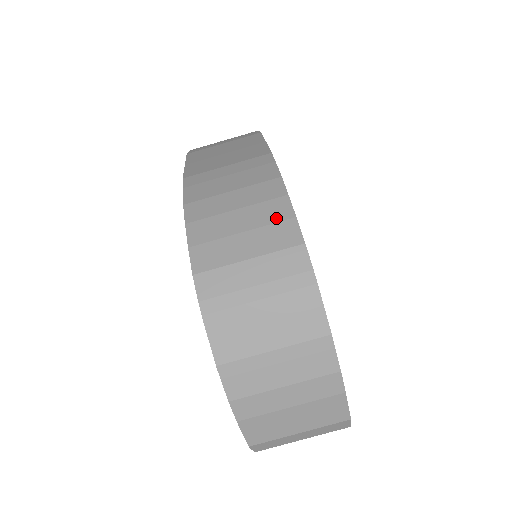
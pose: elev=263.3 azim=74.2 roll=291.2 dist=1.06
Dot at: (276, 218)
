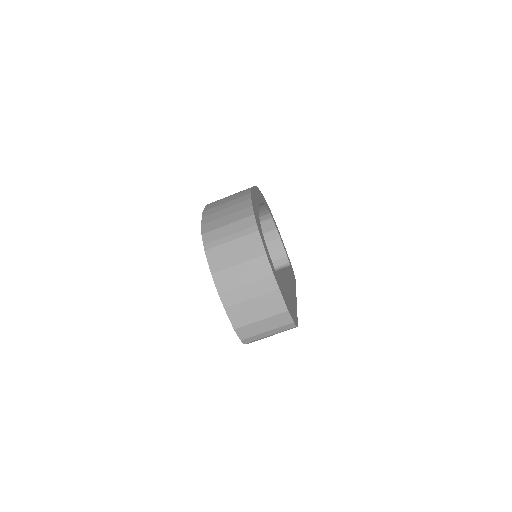
Dot at: (243, 208)
